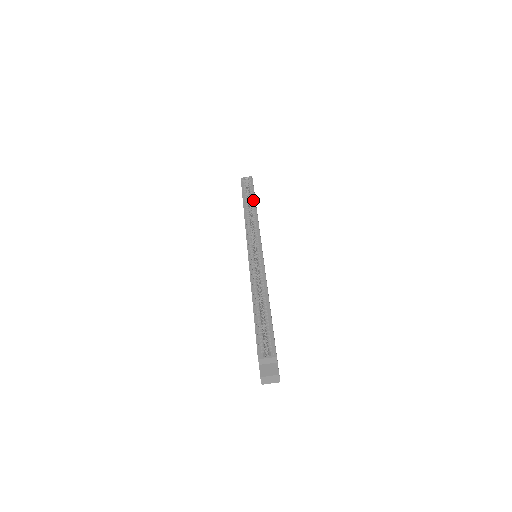
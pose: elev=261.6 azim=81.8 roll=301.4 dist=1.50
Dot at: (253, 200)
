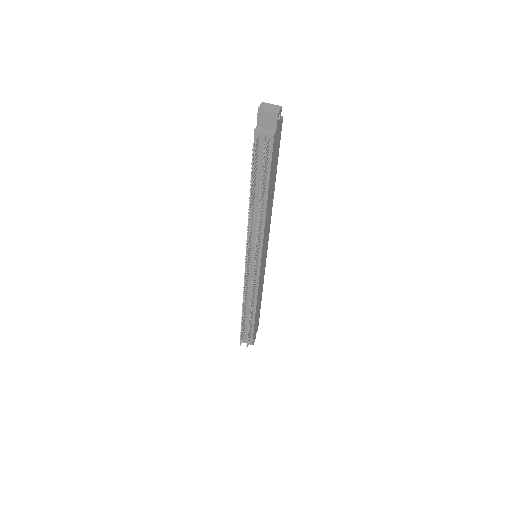
Dot at: occluded
